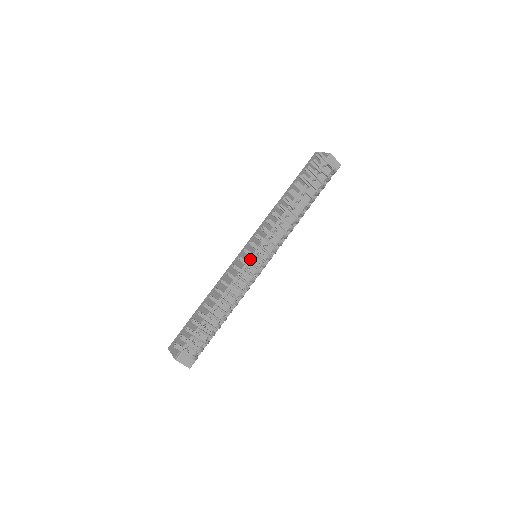
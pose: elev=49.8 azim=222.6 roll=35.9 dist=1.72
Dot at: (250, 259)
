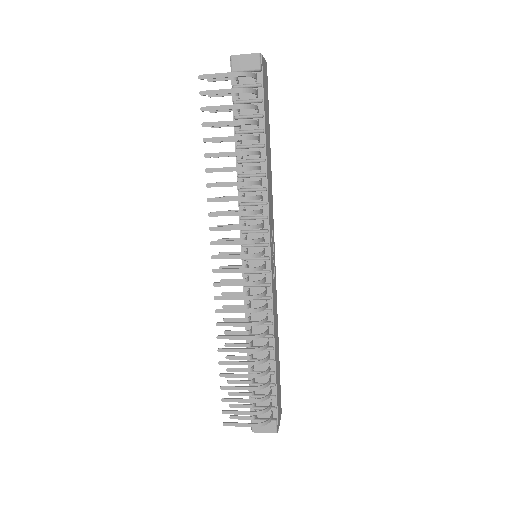
Dot at: occluded
